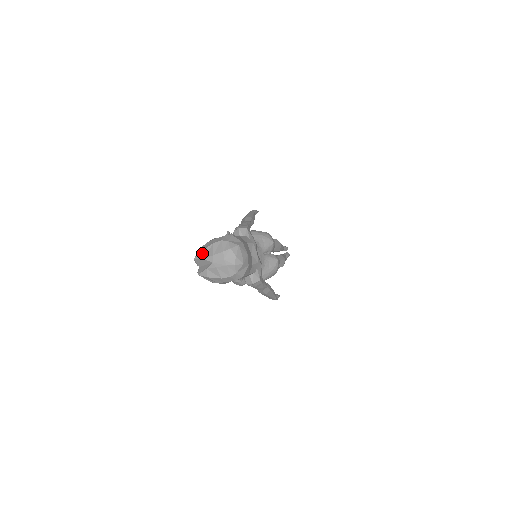
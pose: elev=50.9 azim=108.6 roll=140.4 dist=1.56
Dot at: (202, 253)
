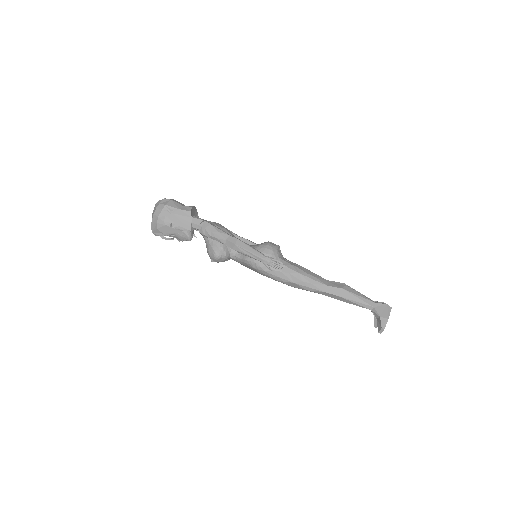
Dot at: occluded
